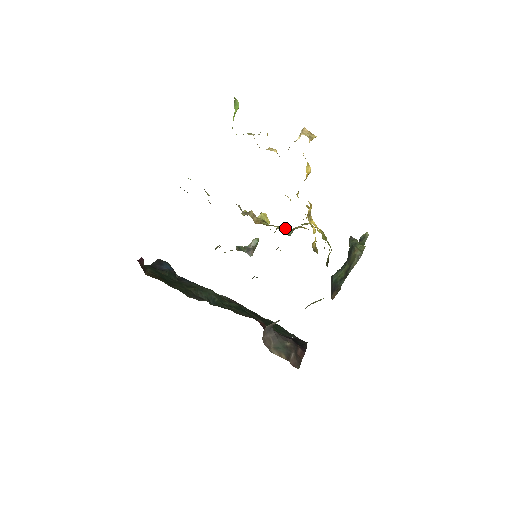
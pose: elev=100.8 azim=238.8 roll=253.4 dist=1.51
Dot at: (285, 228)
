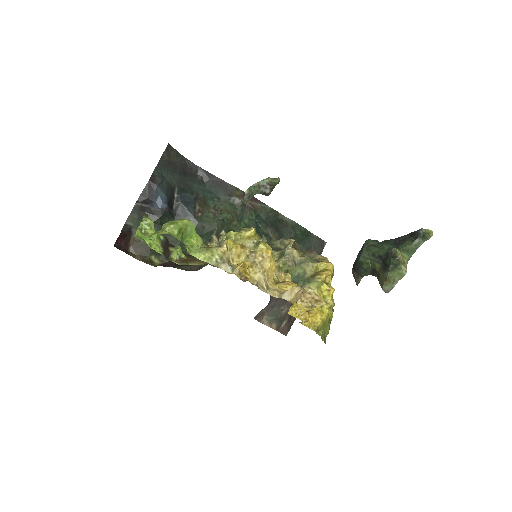
Dot at: (288, 271)
